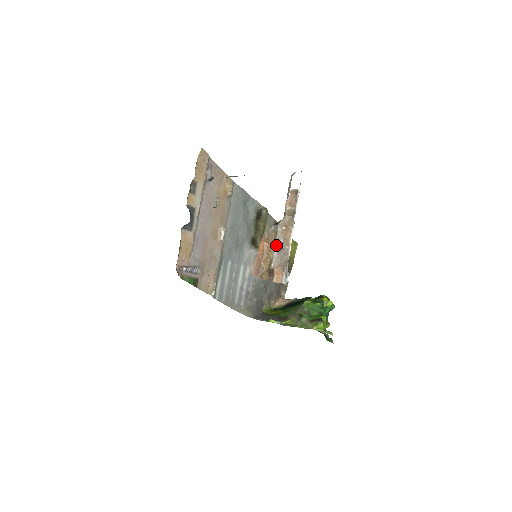
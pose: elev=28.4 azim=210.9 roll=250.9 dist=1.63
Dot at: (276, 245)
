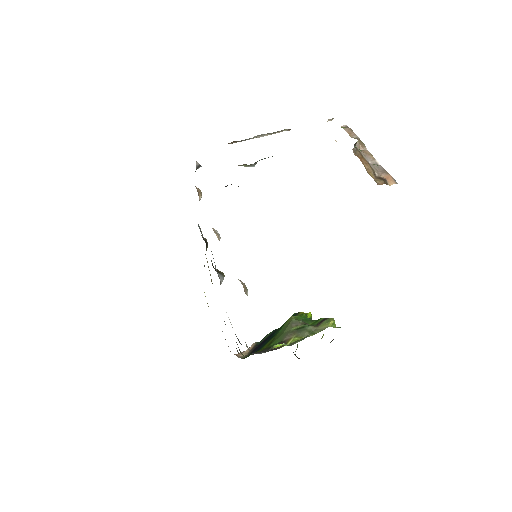
Dot at: (366, 160)
